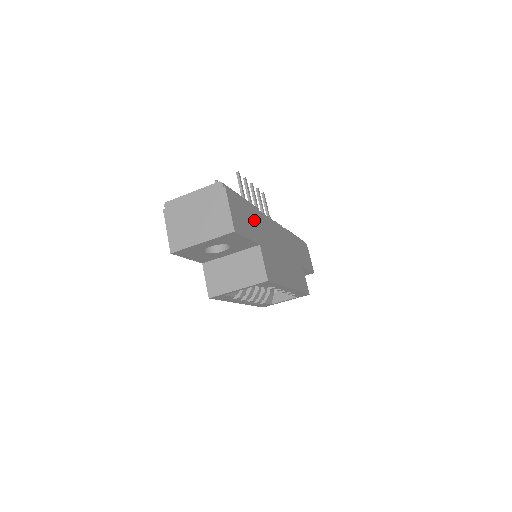
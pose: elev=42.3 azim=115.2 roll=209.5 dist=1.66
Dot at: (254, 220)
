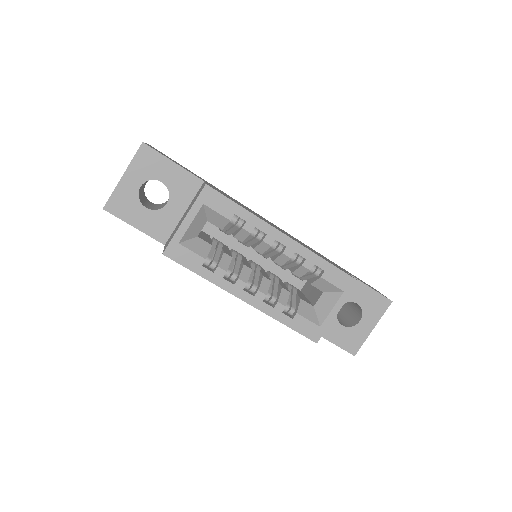
Dot at: occluded
